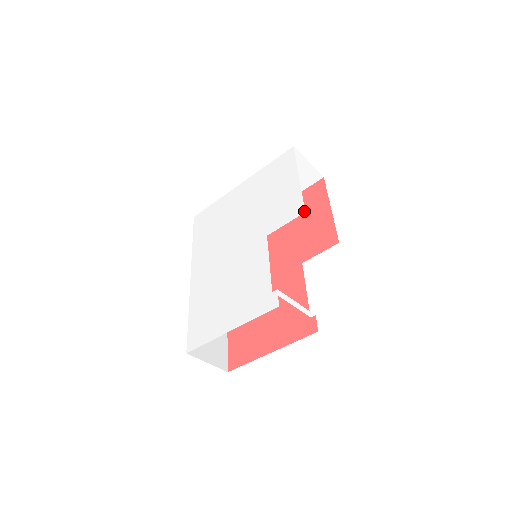
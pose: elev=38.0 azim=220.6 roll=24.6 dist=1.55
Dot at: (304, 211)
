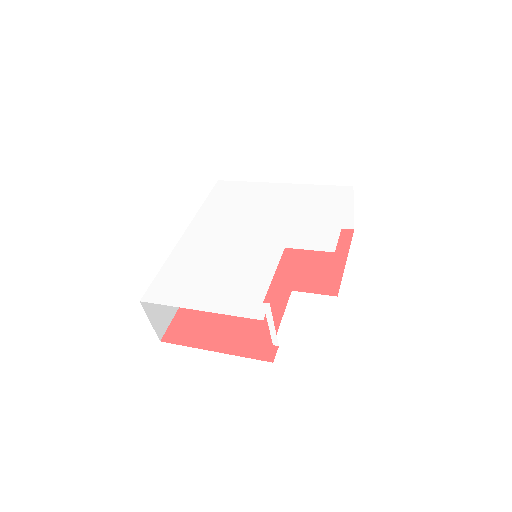
Dot at: (334, 251)
